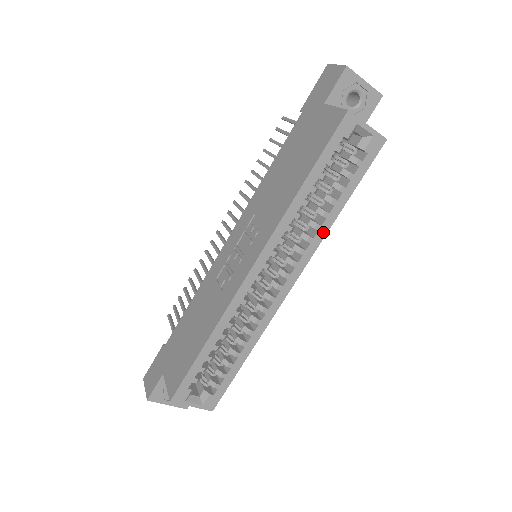
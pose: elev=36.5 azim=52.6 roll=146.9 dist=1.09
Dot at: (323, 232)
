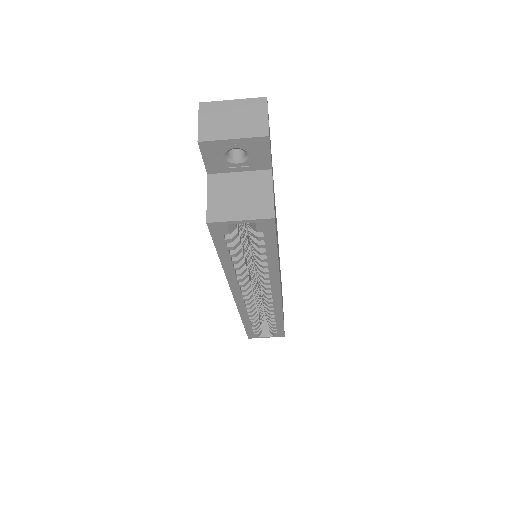
Dot at: (275, 273)
